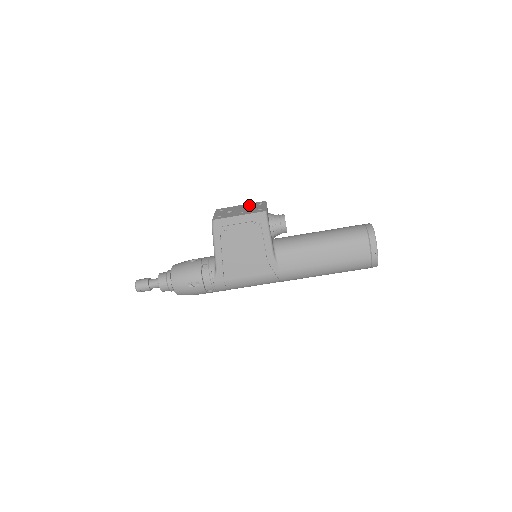
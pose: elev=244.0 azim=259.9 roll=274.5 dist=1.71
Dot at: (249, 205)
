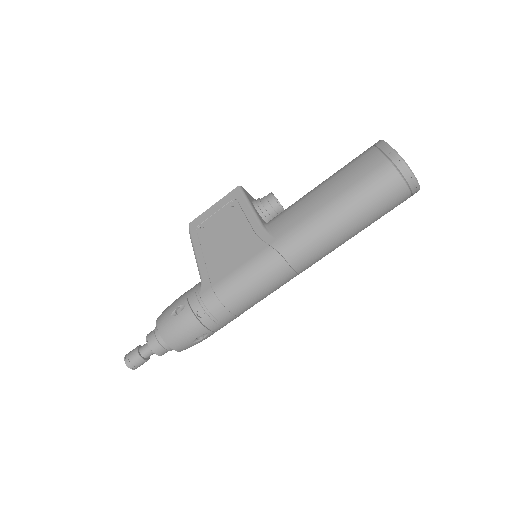
Dot at: occluded
